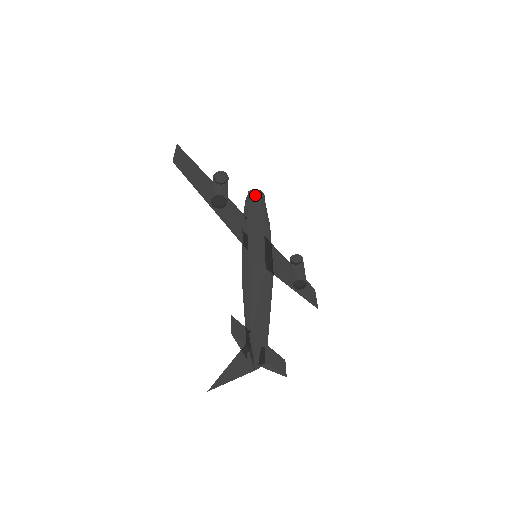
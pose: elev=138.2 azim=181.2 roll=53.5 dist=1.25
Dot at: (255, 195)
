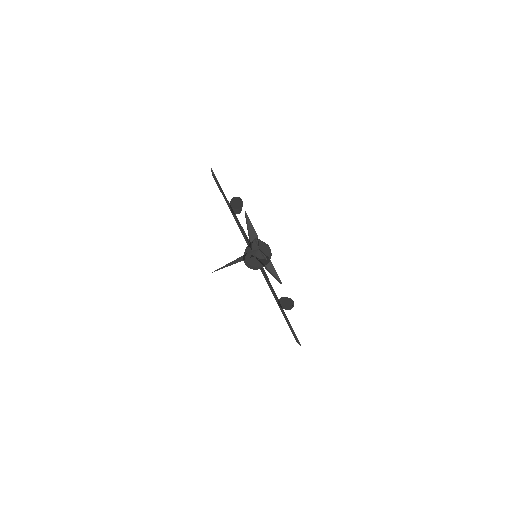
Dot at: occluded
